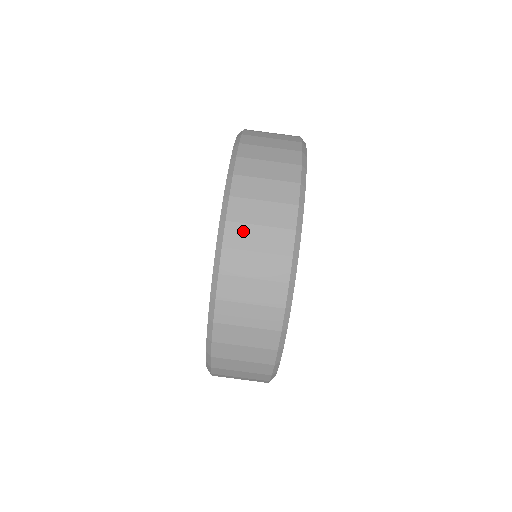
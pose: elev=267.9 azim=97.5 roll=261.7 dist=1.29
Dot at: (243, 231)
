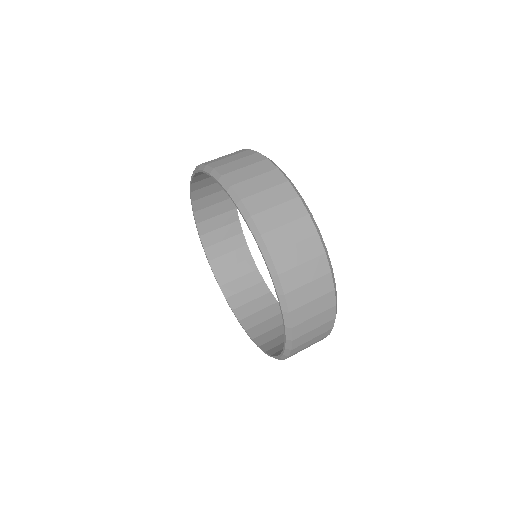
Dot at: (246, 185)
